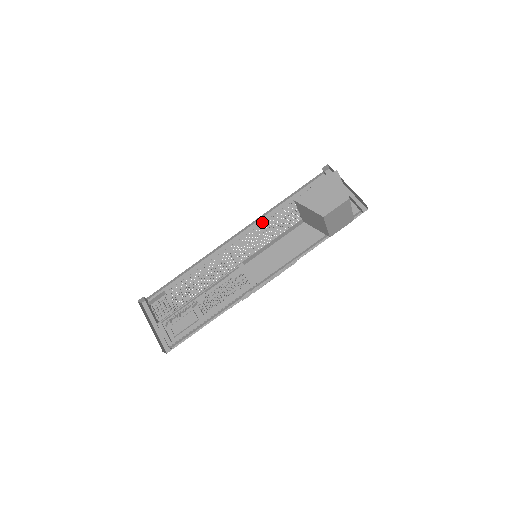
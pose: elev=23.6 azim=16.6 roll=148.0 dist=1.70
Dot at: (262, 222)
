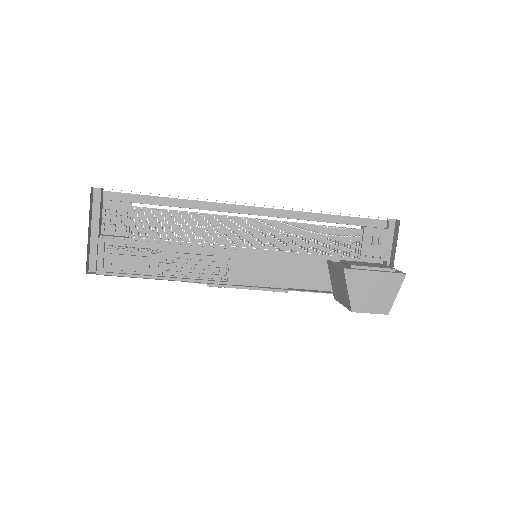
Dot at: (290, 216)
